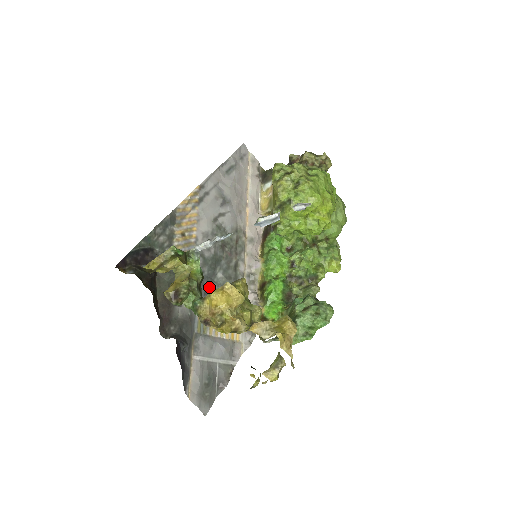
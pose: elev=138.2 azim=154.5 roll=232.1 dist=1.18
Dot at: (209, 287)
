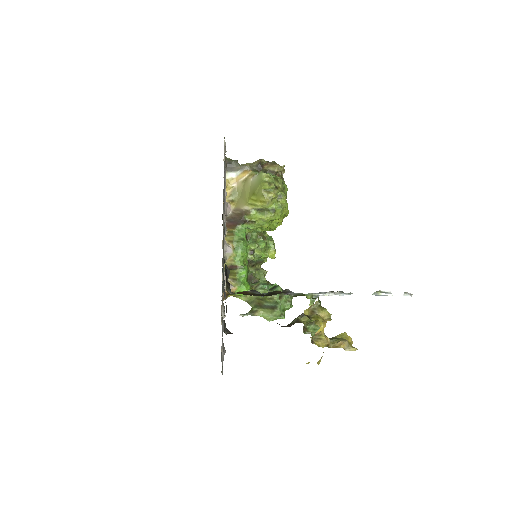
Dot at: occluded
